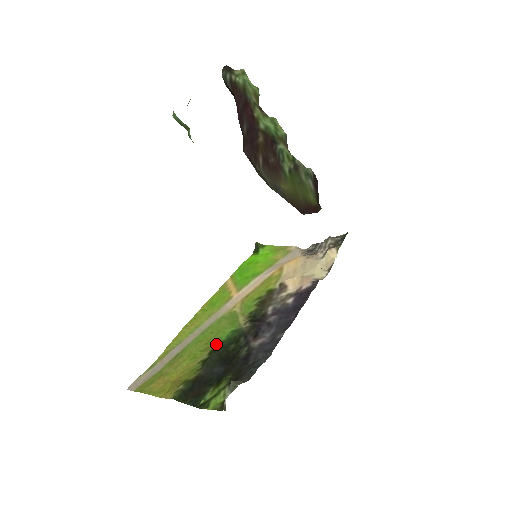
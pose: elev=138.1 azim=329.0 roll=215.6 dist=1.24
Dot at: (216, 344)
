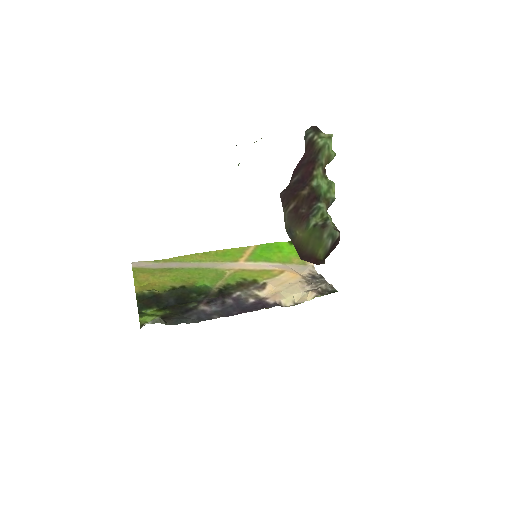
Dot at: (191, 284)
